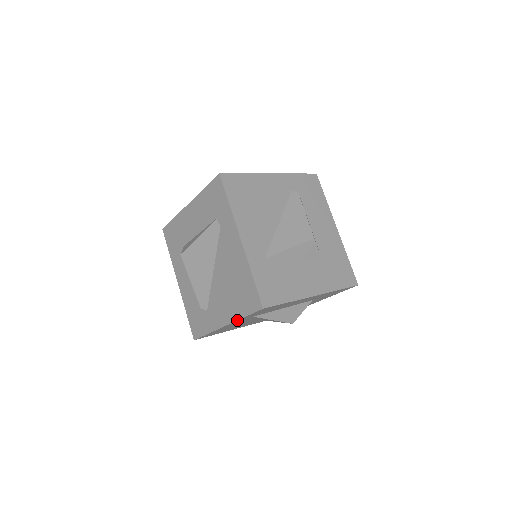
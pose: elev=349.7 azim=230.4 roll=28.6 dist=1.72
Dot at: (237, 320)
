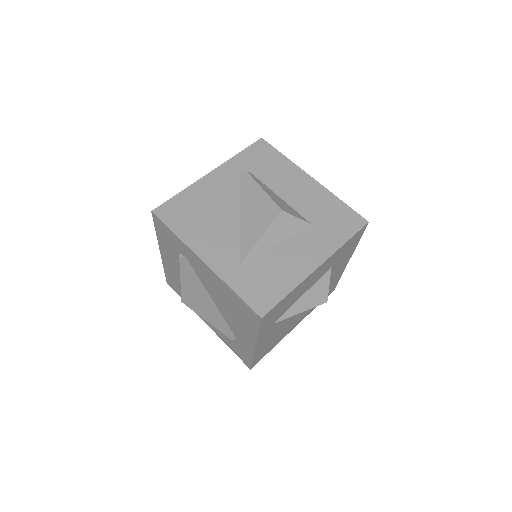
Dot at: (257, 338)
